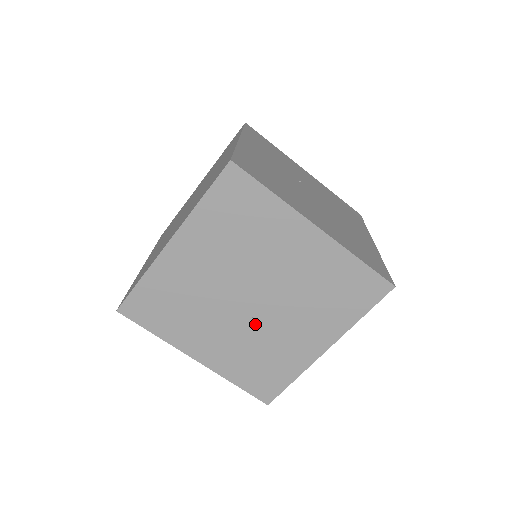
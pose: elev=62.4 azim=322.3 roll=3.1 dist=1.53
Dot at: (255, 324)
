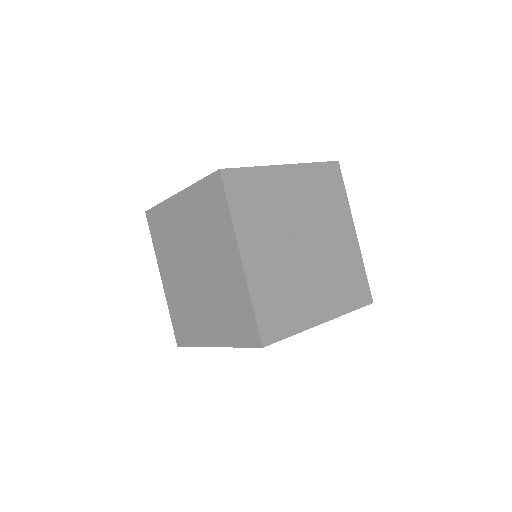
Dot at: occluded
